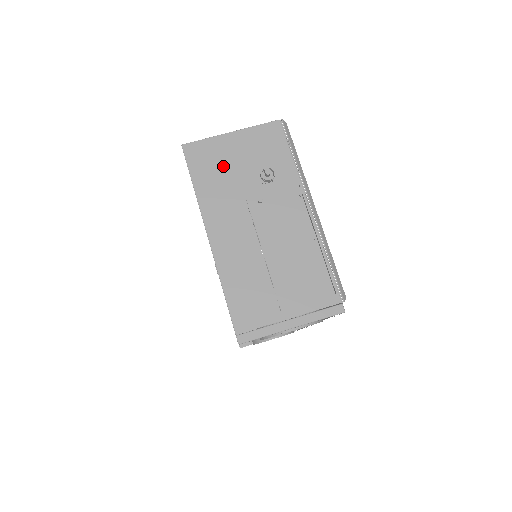
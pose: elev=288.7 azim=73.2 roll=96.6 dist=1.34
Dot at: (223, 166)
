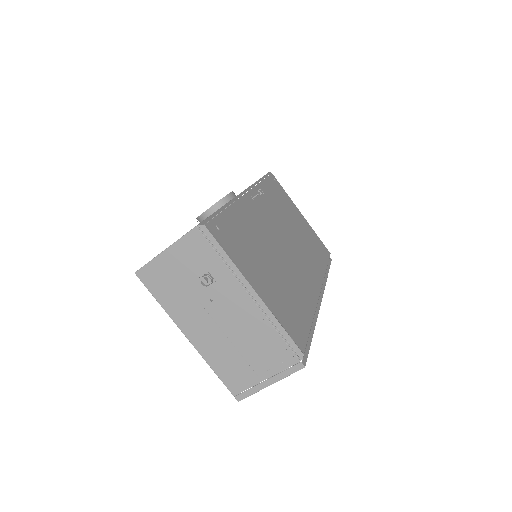
Dot at: (171, 281)
